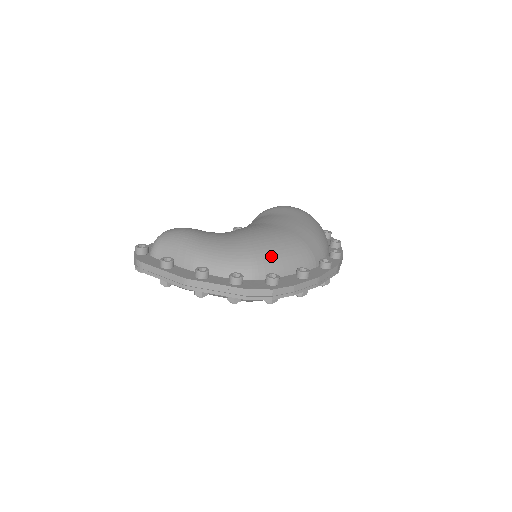
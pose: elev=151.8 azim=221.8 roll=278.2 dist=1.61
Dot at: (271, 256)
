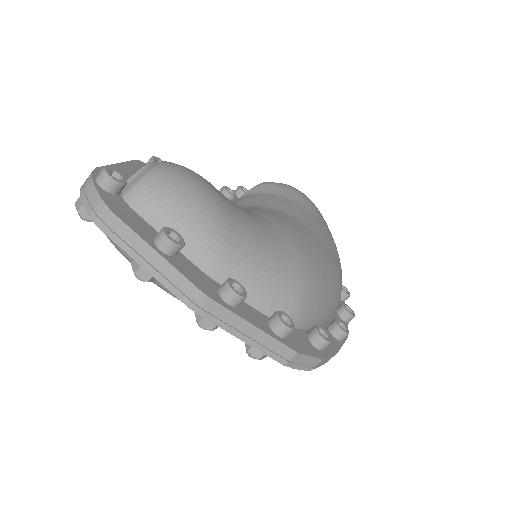
Dot at: (320, 293)
